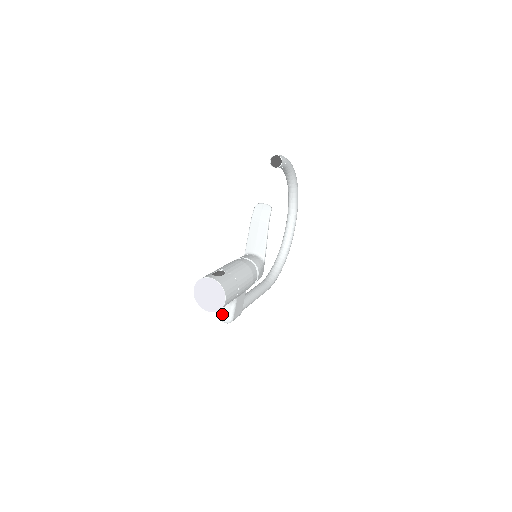
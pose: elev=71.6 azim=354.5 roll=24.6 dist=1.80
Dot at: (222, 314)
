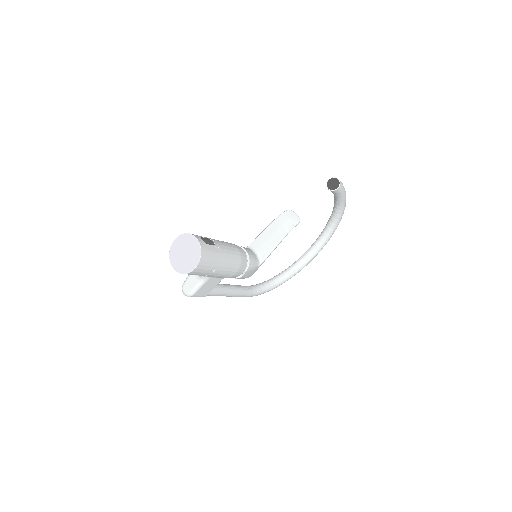
Dot at: (187, 283)
